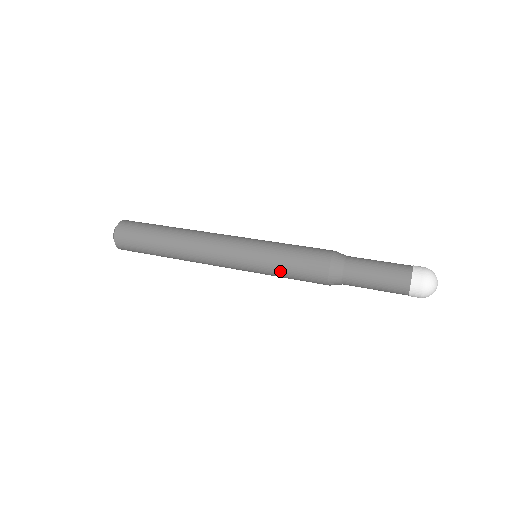
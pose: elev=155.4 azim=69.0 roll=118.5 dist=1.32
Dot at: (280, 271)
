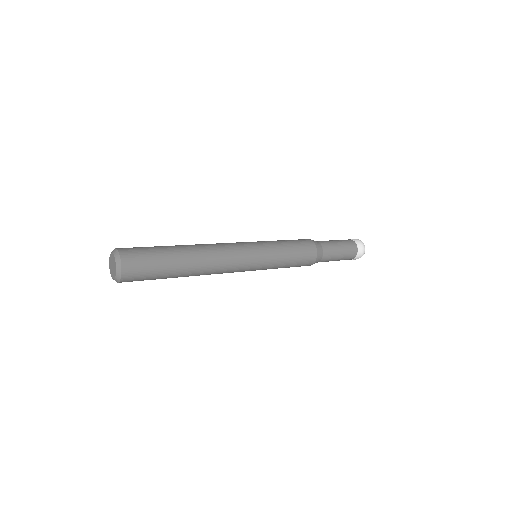
Dot at: (286, 251)
